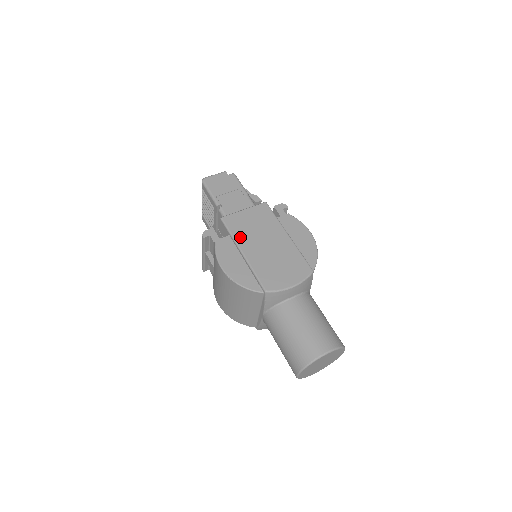
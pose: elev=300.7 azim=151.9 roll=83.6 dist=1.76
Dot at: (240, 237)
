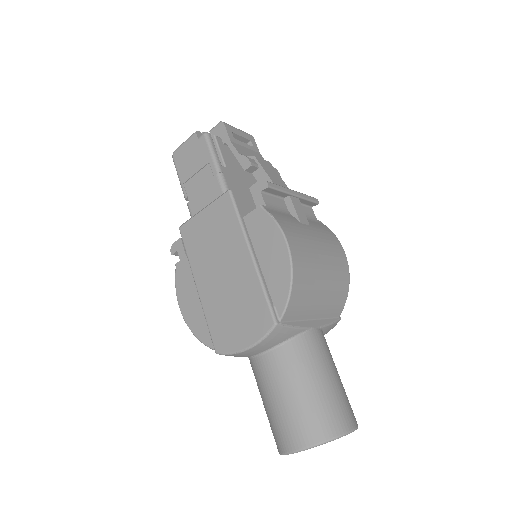
Dot at: (195, 261)
